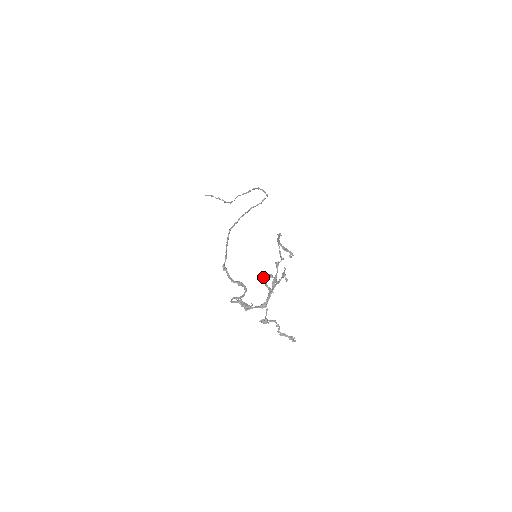
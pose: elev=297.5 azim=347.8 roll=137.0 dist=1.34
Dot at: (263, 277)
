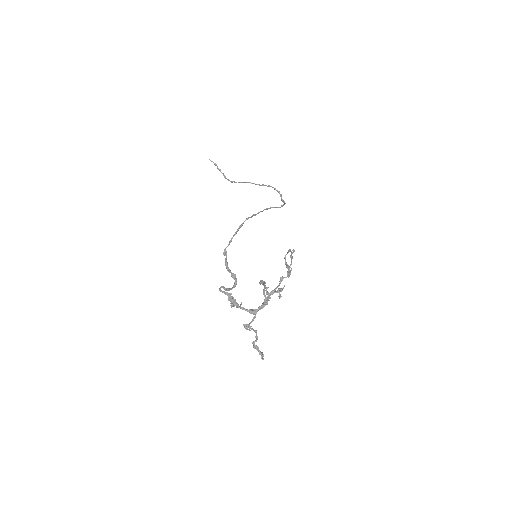
Dot at: (262, 283)
